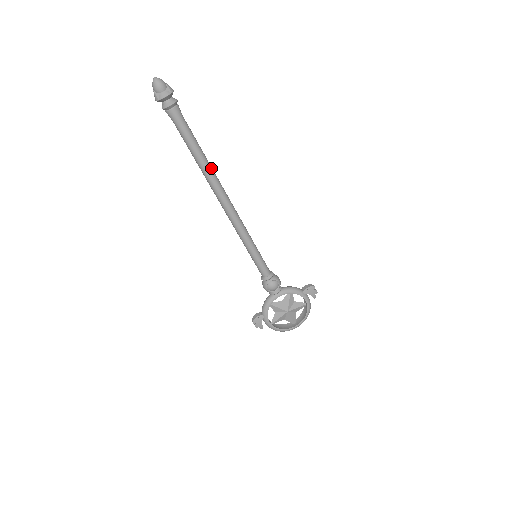
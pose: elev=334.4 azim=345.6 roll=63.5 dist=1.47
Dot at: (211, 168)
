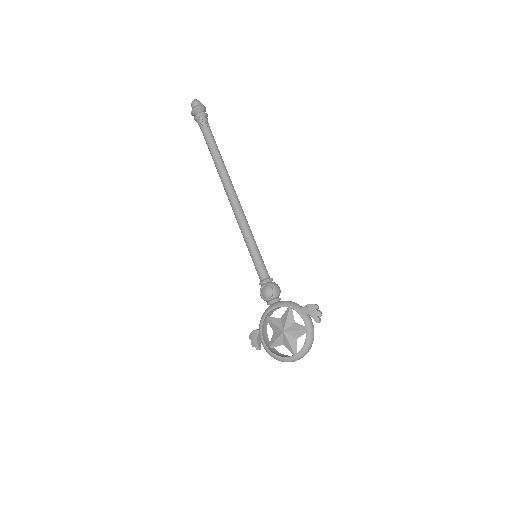
Dot at: (222, 164)
